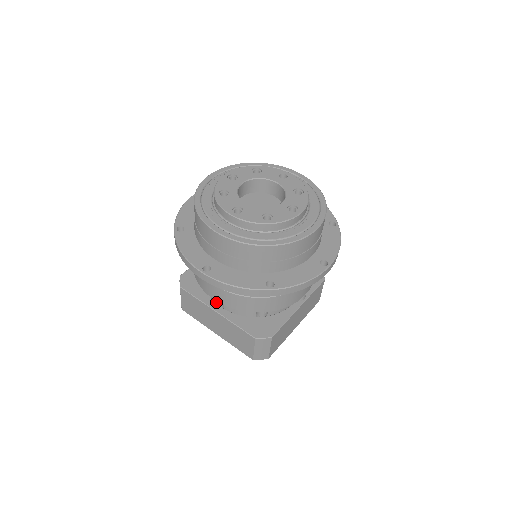
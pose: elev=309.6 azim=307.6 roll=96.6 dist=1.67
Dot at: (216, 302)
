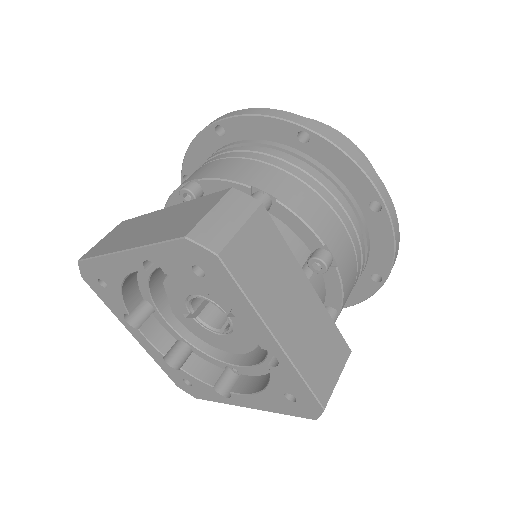
Dot at: (190, 184)
